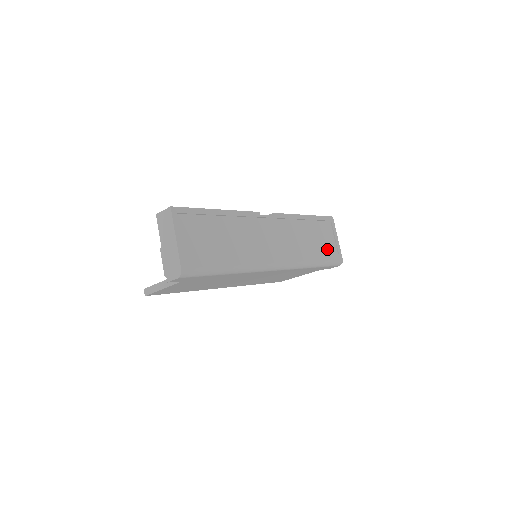
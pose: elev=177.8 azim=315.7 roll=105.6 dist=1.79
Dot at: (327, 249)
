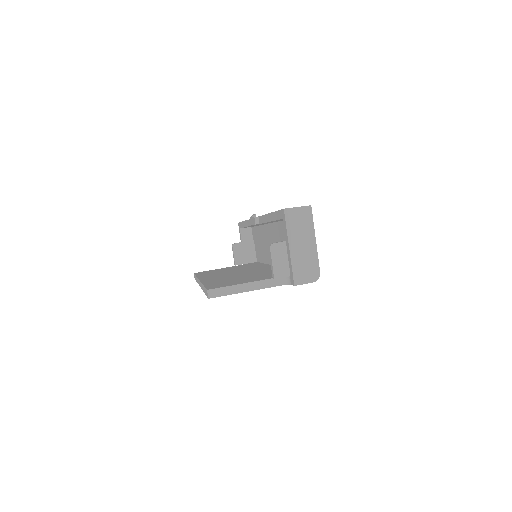
Dot at: occluded
